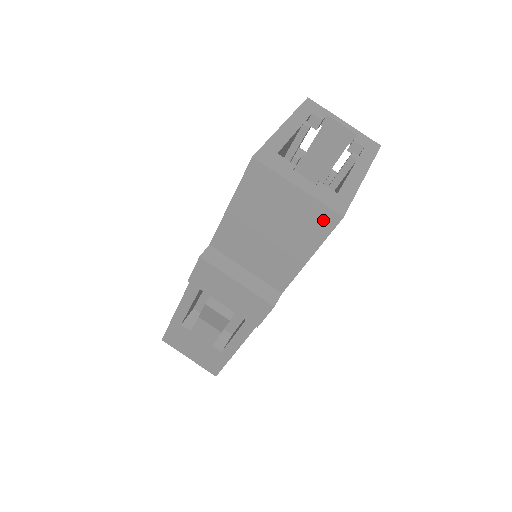
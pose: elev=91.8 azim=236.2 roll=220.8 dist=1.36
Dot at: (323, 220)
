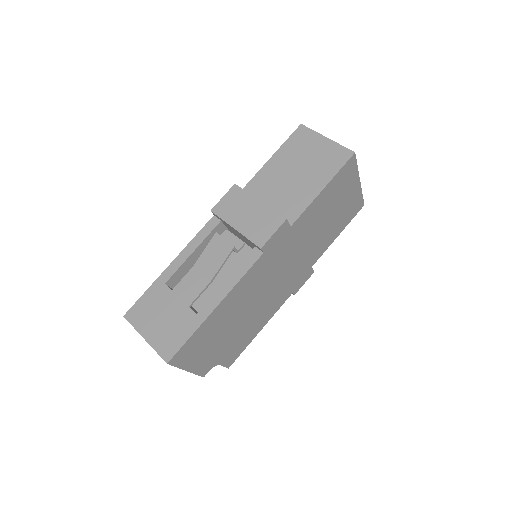
Dot at: (340, 156)
